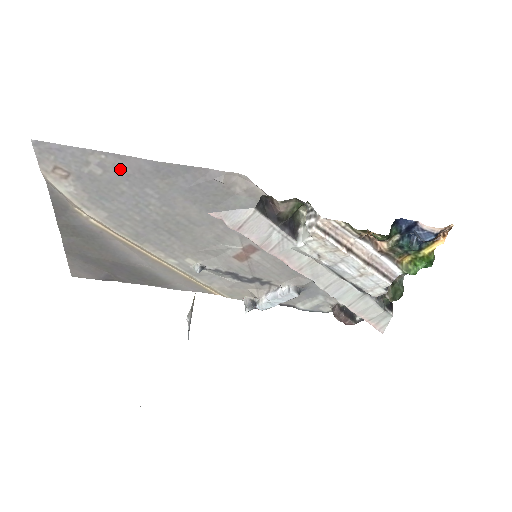
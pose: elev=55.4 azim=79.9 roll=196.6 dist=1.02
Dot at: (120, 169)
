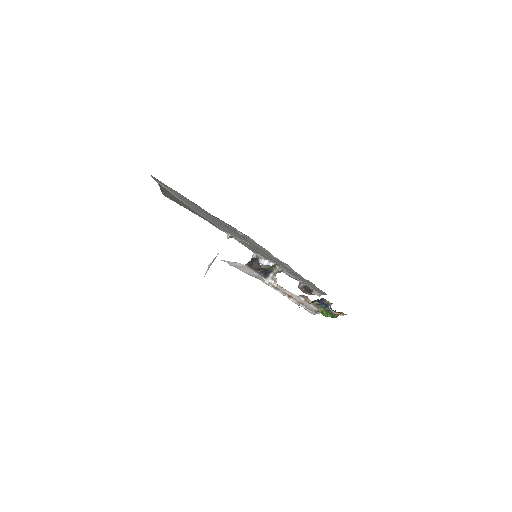
Dot at: (192, 202)
